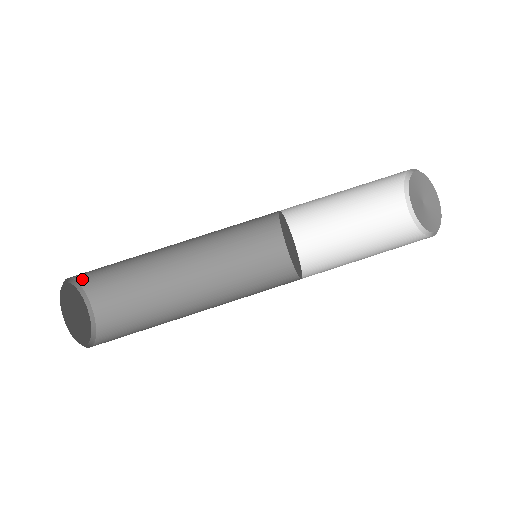
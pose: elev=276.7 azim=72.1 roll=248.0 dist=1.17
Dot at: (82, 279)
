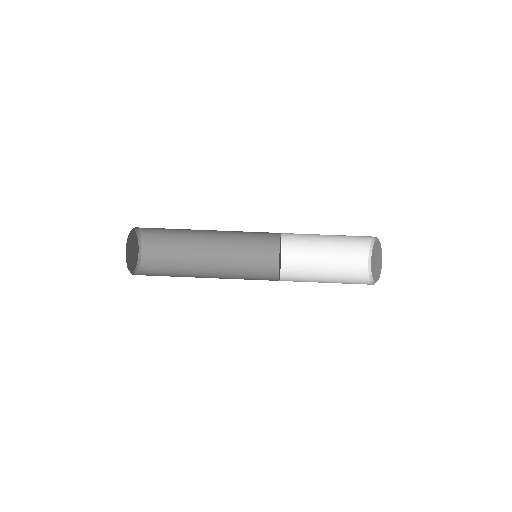
Dot at: (145, 240)
